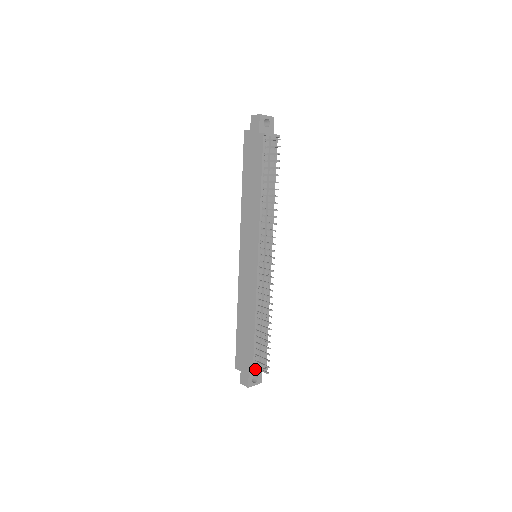
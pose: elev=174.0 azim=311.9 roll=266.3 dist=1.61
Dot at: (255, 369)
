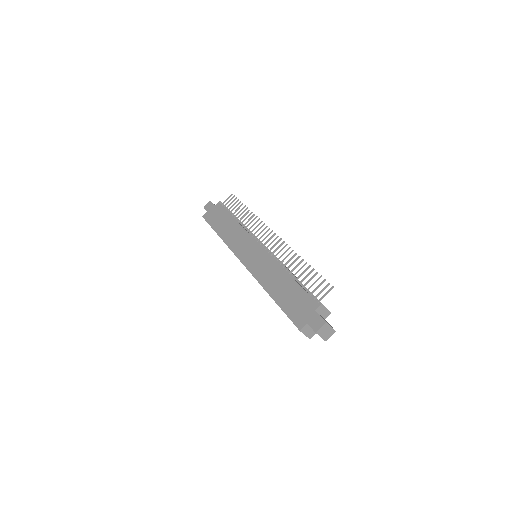
Dot at: (319, 305)
